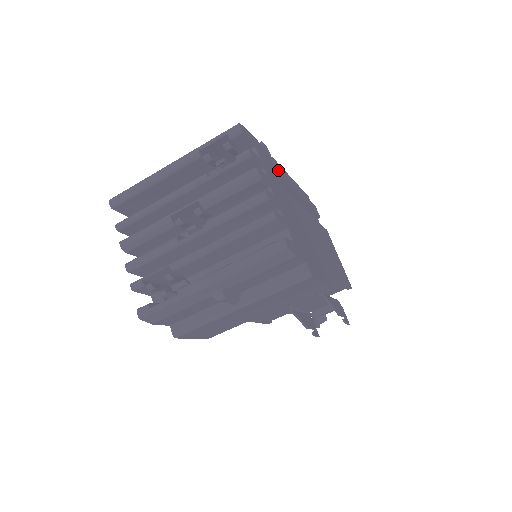
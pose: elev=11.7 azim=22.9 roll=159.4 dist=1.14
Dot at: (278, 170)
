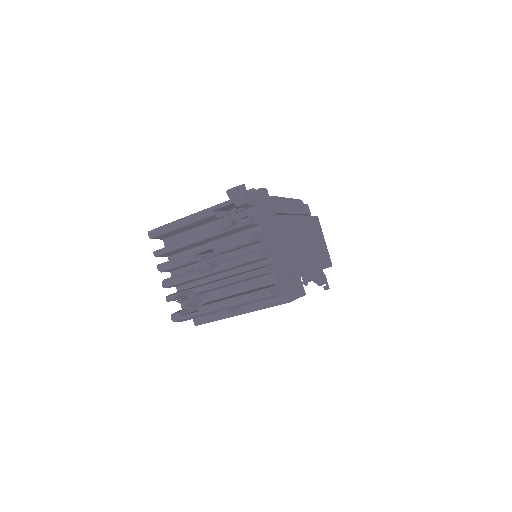
Dot at: (274, 206)
